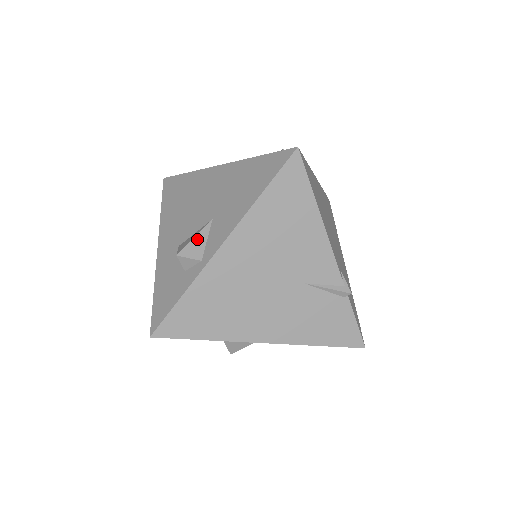
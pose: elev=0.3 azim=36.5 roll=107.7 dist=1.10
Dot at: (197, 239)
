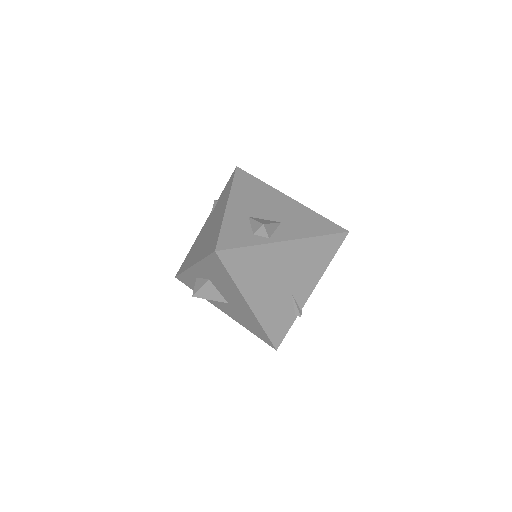
Dot at: (273, 225)
